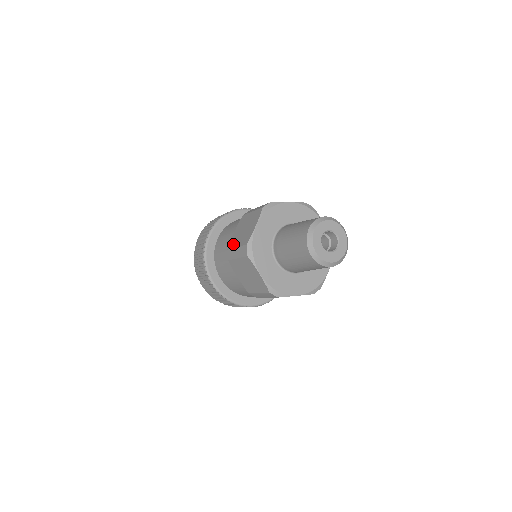
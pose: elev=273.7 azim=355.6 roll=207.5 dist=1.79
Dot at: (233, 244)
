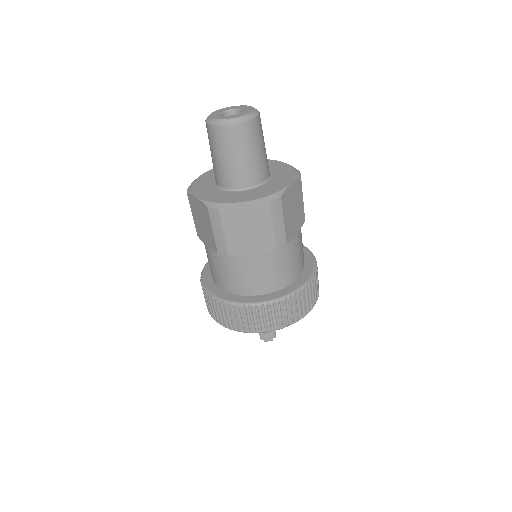
Dot at: occluded
